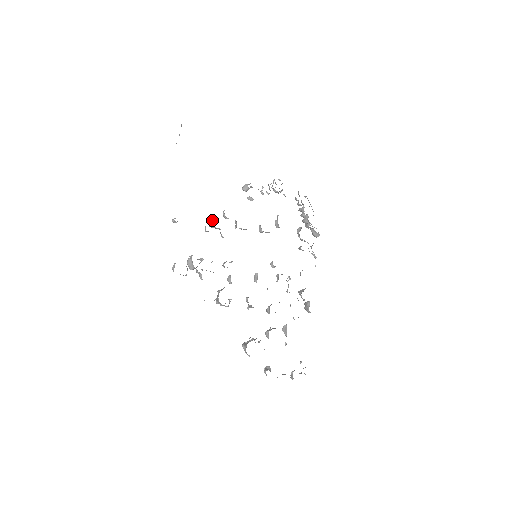
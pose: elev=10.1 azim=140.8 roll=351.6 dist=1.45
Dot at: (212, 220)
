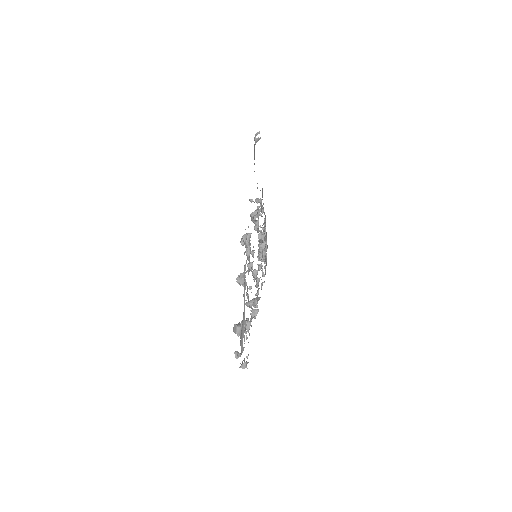
Dot at: (256, 213)
